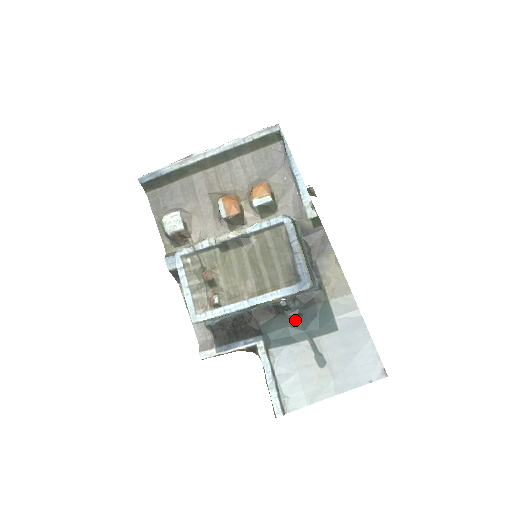
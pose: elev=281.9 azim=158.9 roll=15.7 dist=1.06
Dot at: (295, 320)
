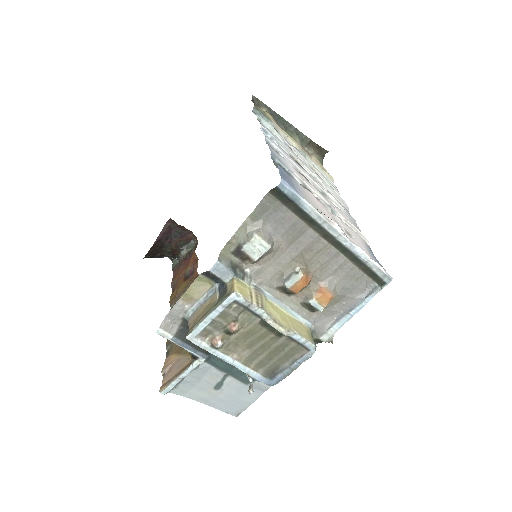
Dot at: occluded
